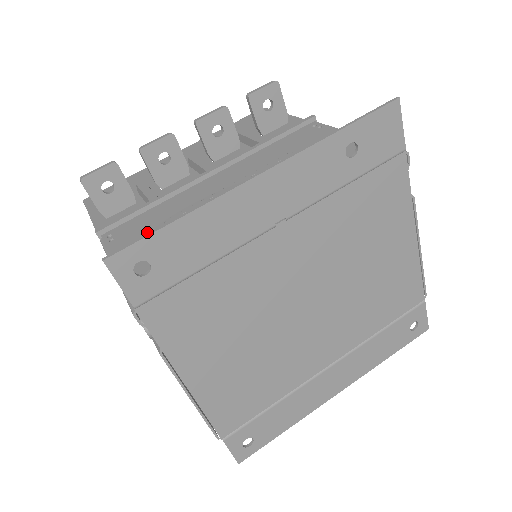
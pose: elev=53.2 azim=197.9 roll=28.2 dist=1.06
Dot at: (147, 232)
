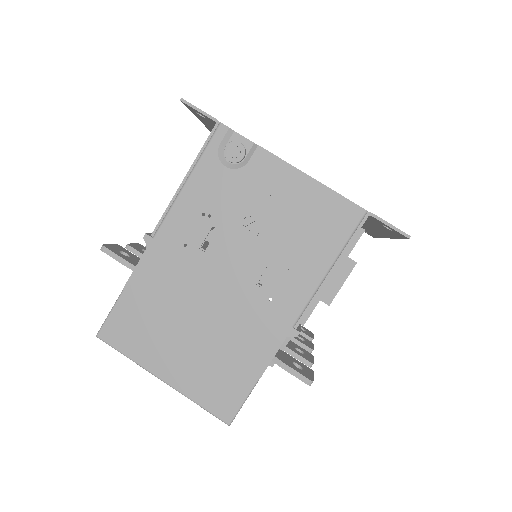
Dot at: occluded
